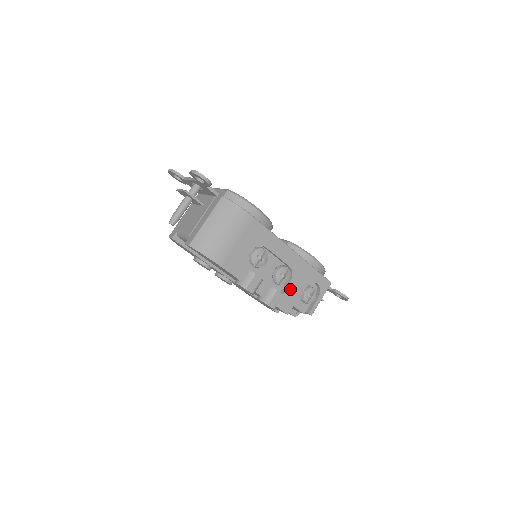
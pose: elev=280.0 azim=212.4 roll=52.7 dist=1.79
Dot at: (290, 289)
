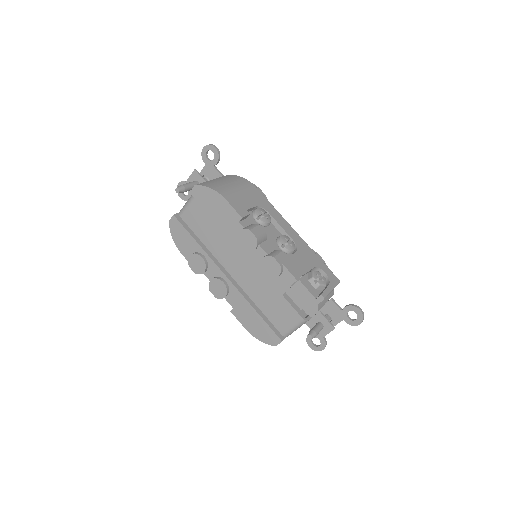
Dot at: (296, 259)
